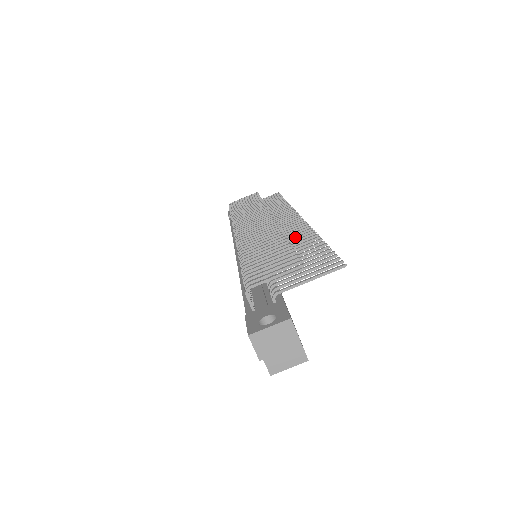
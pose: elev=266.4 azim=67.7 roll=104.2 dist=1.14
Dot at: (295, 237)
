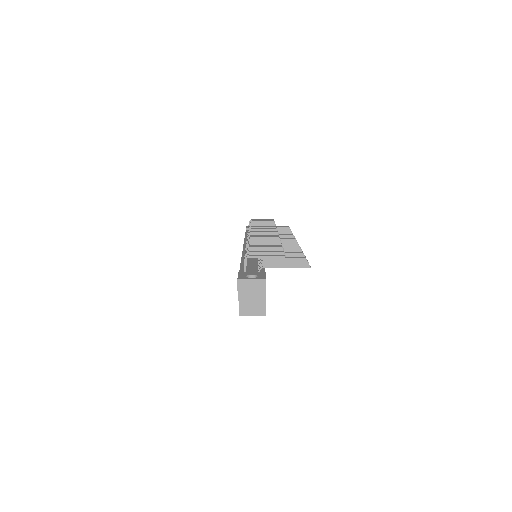
Dot at: (287, 249)
